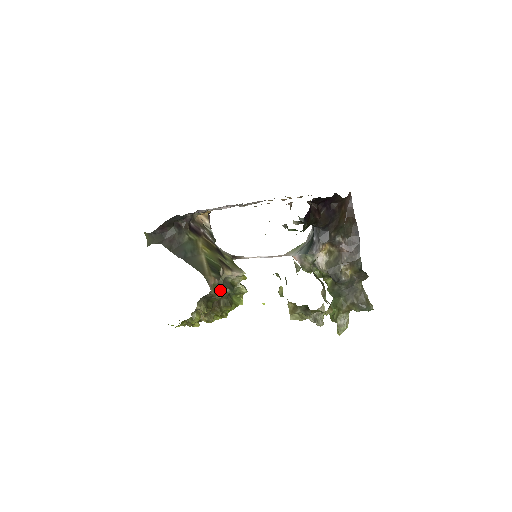
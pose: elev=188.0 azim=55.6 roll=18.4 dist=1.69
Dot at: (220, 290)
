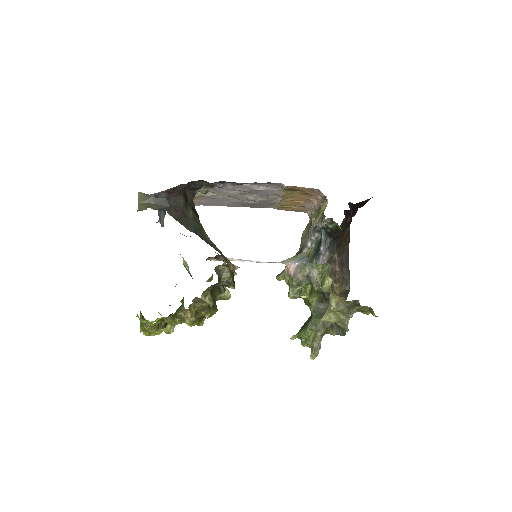
Dot at: occluded
